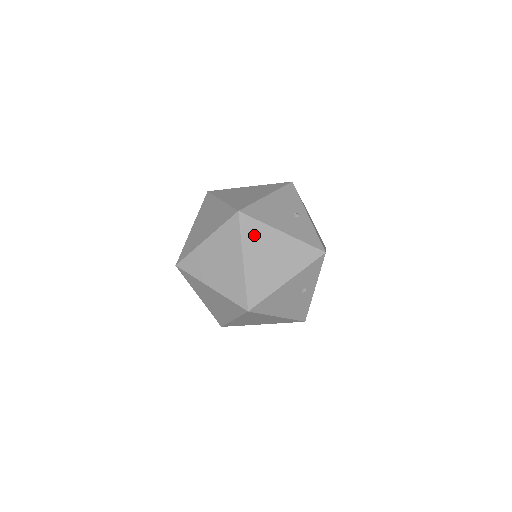
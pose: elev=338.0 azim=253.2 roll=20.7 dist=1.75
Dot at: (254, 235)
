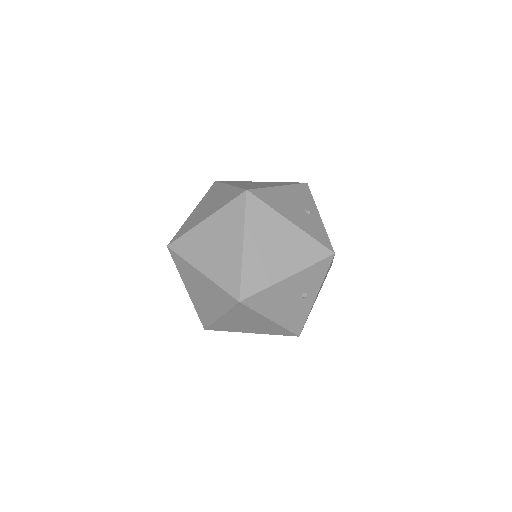
Dot at: (260, 219)
